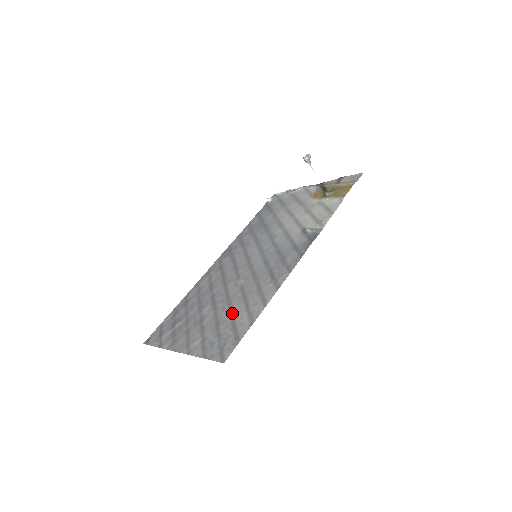
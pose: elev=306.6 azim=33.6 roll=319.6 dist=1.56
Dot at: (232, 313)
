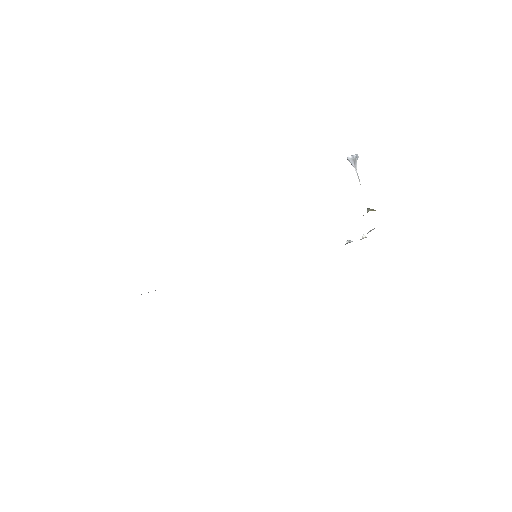
Dot at: occluded
